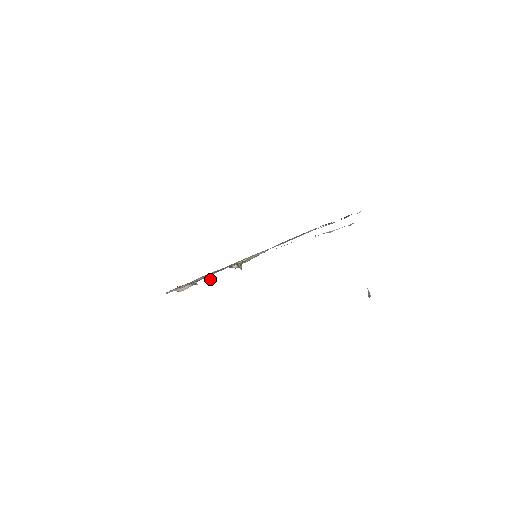
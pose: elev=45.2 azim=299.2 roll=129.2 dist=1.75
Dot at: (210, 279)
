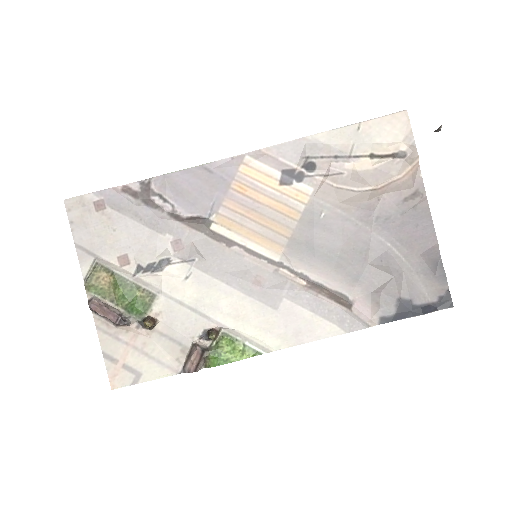
Dot at: (152, 323)
